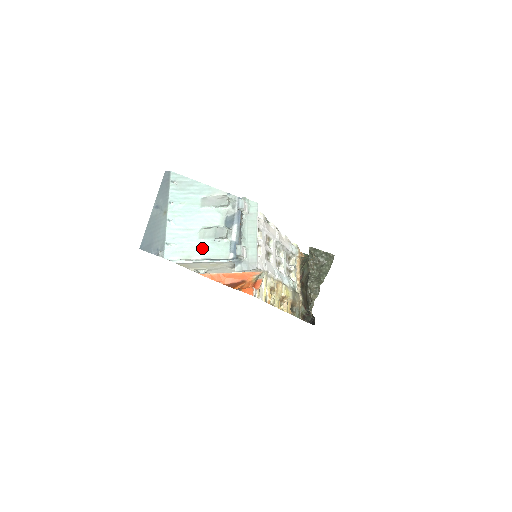
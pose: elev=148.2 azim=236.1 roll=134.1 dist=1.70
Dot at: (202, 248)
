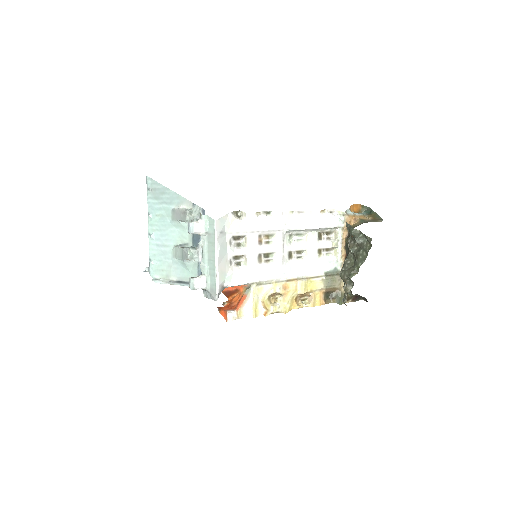
Dot at: (176, 268)
